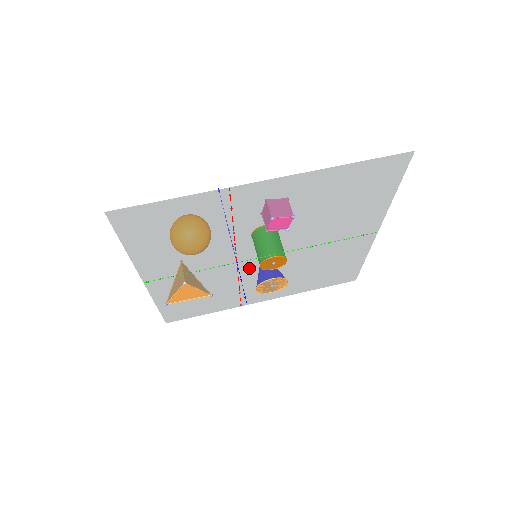
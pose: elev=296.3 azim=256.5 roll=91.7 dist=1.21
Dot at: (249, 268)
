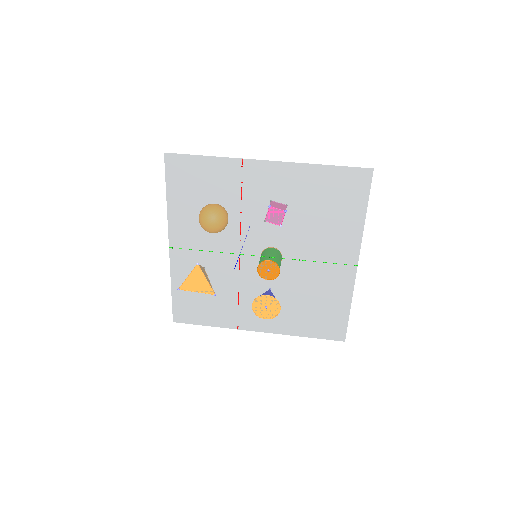
Dot at: (249, 268)
